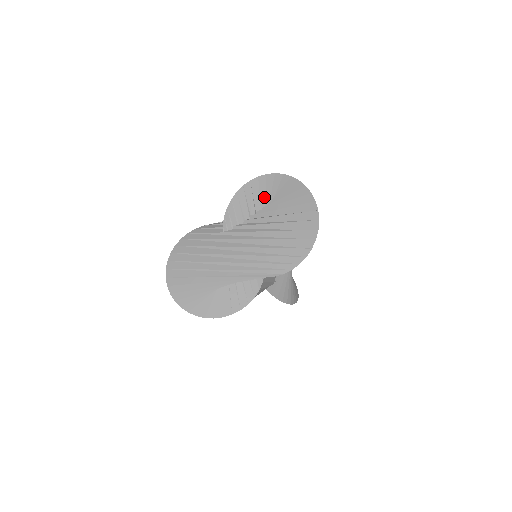
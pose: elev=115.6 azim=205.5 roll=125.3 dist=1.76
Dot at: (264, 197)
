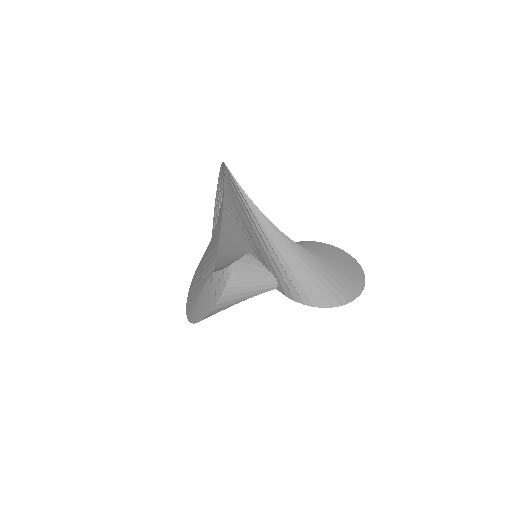
Dot at: occluded
